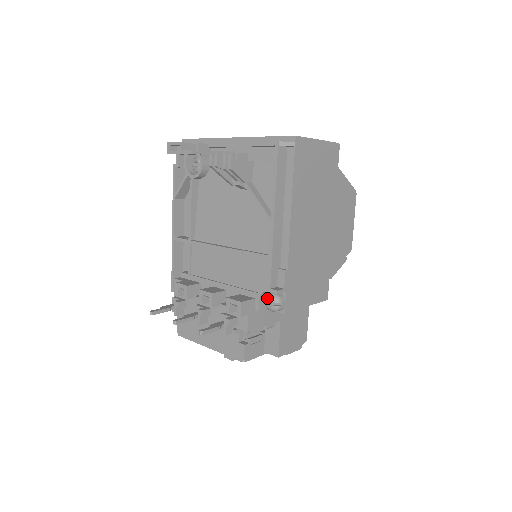
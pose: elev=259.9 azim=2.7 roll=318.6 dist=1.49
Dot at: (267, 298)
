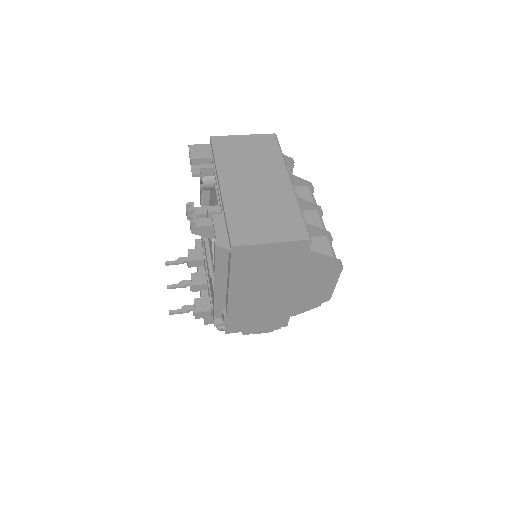
Dot at: occluded
